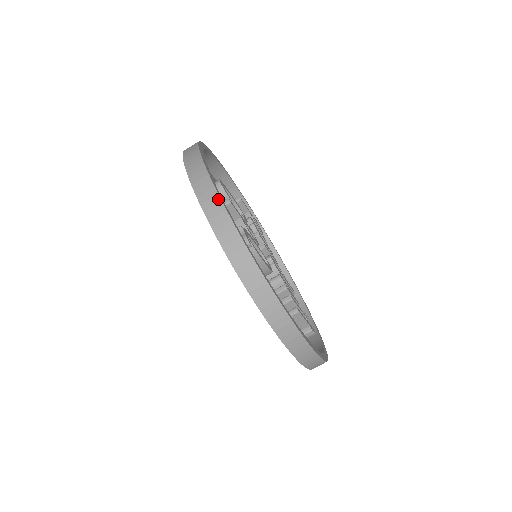
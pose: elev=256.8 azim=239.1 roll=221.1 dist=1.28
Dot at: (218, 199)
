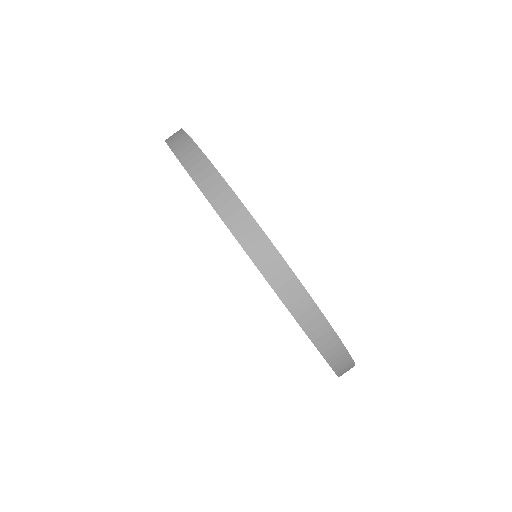
Dot at: (181, 131)
